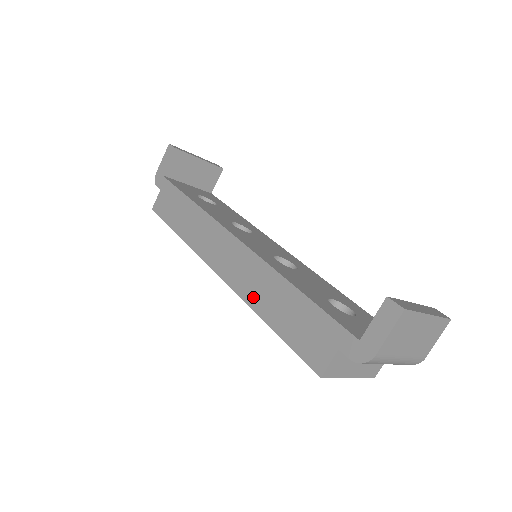
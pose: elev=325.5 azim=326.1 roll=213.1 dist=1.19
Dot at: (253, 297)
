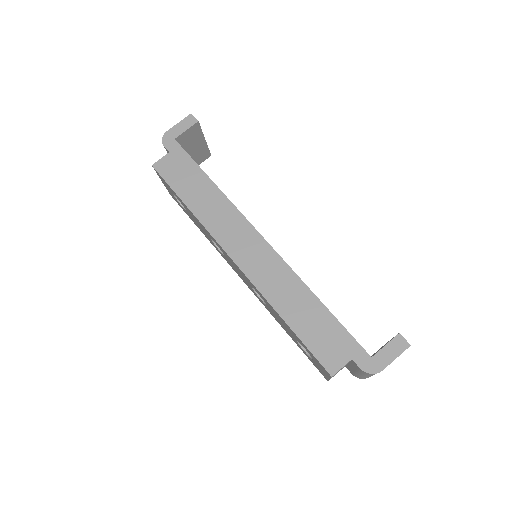
Dot at: (274, 296)
